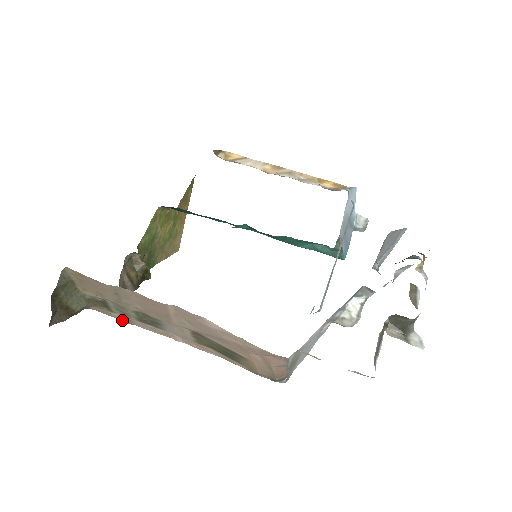
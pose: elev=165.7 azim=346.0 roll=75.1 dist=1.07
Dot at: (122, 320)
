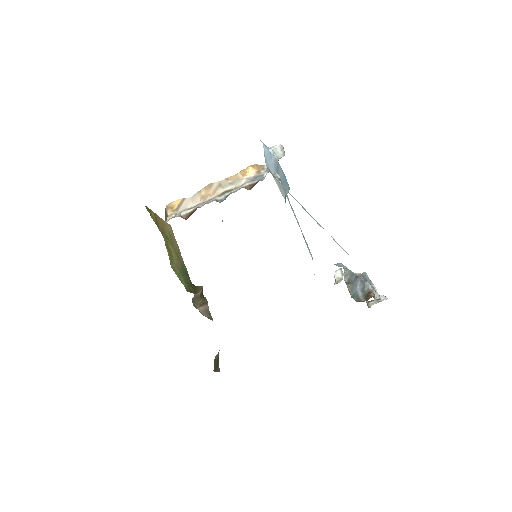
Dot at: occluded
